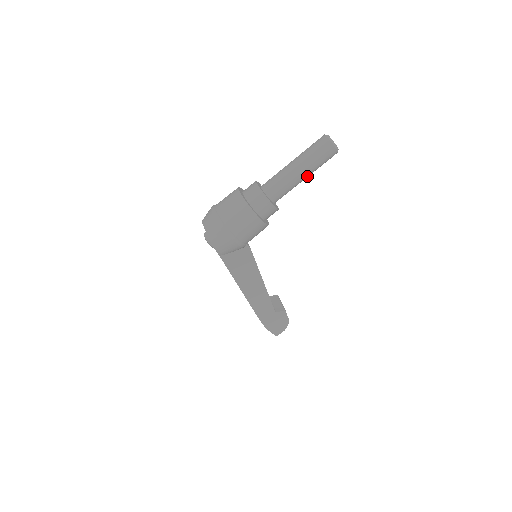
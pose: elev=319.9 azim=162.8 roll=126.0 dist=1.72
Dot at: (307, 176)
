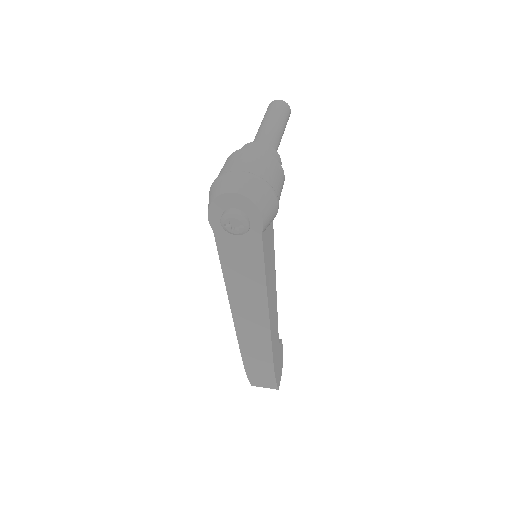
Dot at: occluded
